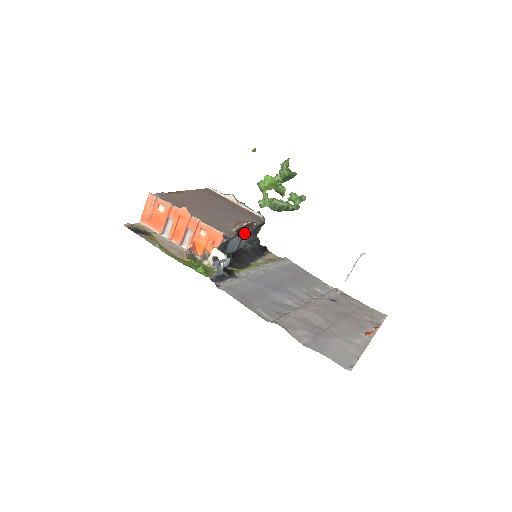
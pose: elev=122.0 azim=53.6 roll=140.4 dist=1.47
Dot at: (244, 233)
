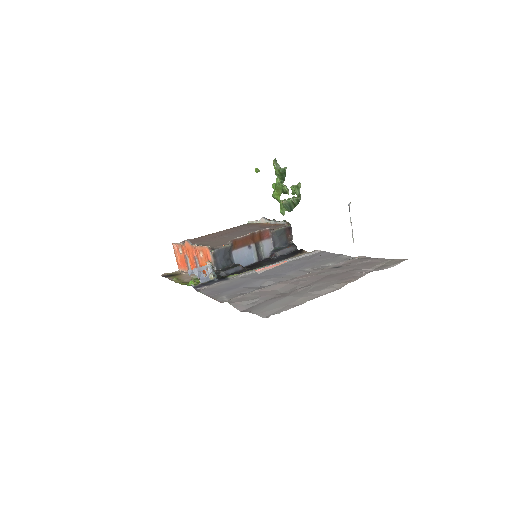
Dot at: (258, 243)
